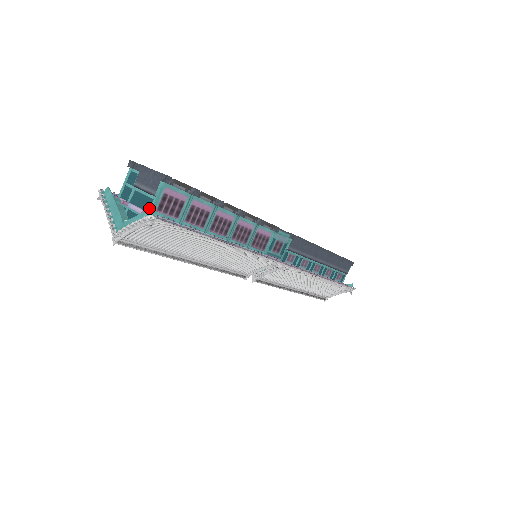
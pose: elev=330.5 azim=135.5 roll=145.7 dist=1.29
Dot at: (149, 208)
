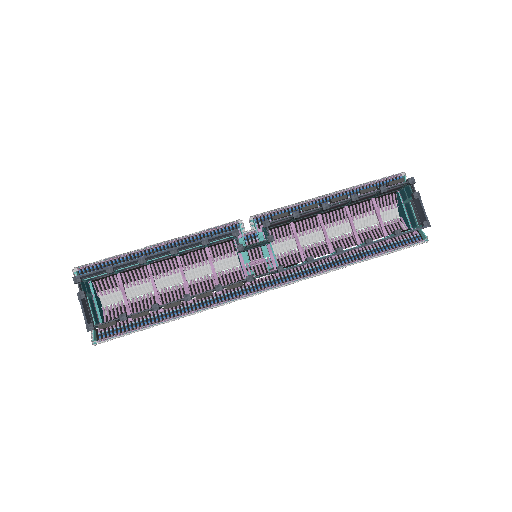
Dot at: occluded
